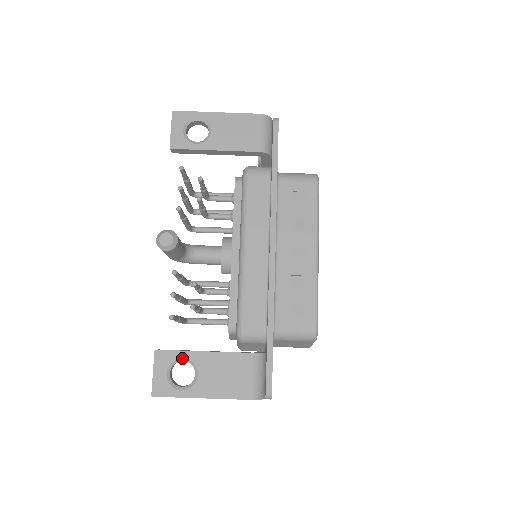
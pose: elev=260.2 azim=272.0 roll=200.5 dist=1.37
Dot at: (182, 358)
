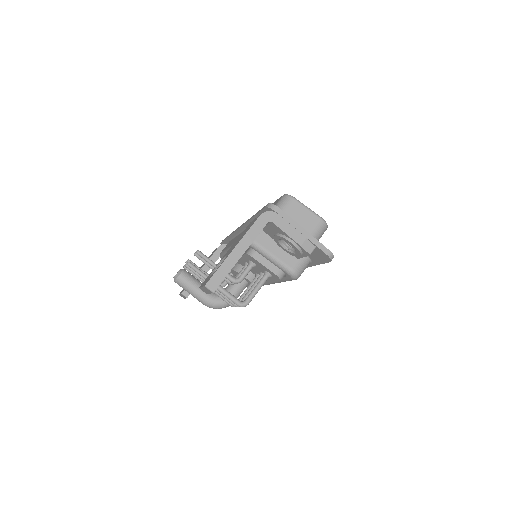
Dot at: (215, 268)
